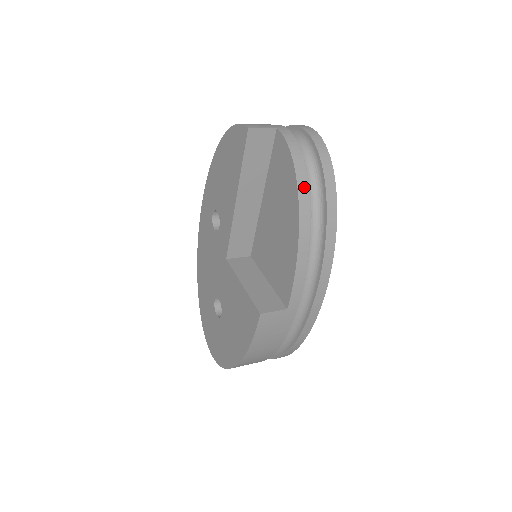
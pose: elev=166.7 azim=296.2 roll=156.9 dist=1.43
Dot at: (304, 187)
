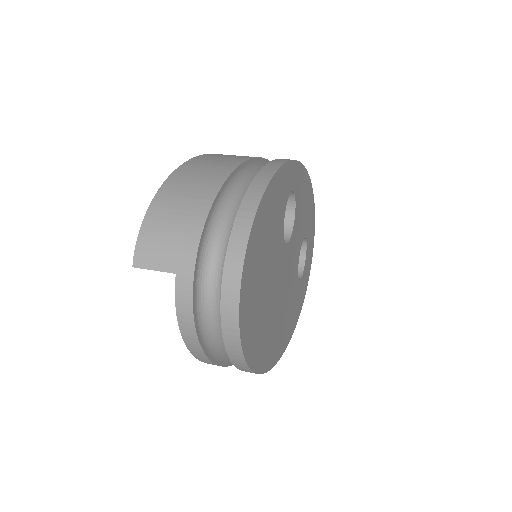
Dot at: (198, 352)
